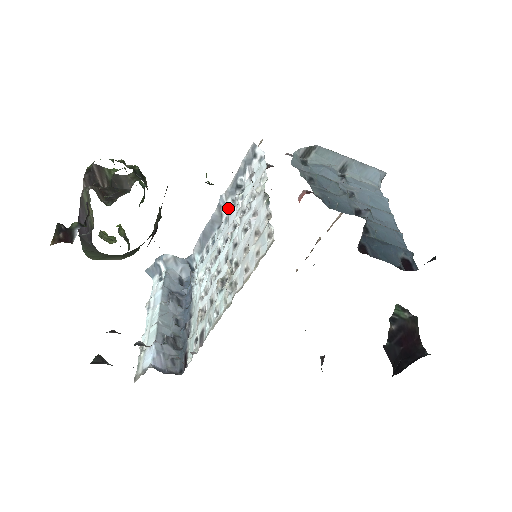
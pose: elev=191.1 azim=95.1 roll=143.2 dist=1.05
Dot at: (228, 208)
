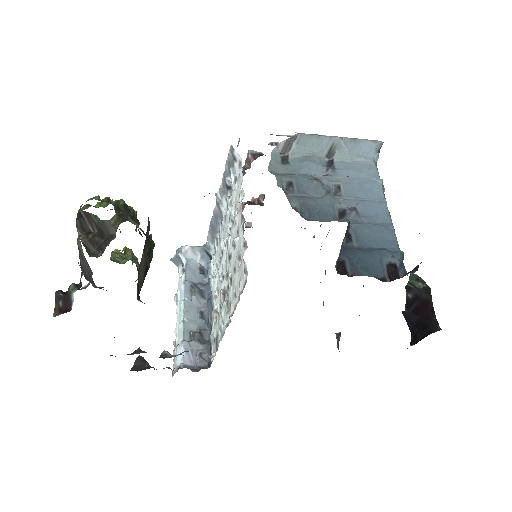
Dot at: (224, 207)
